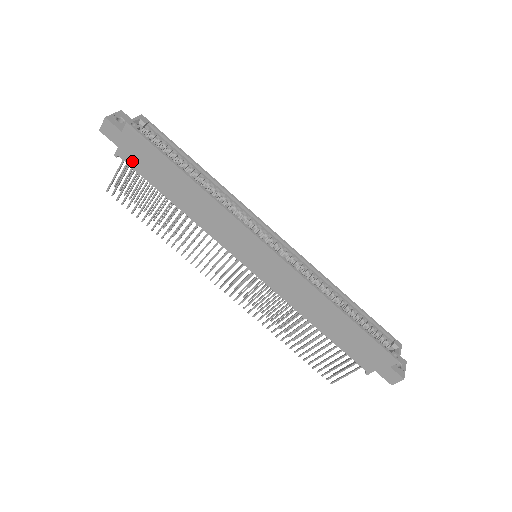
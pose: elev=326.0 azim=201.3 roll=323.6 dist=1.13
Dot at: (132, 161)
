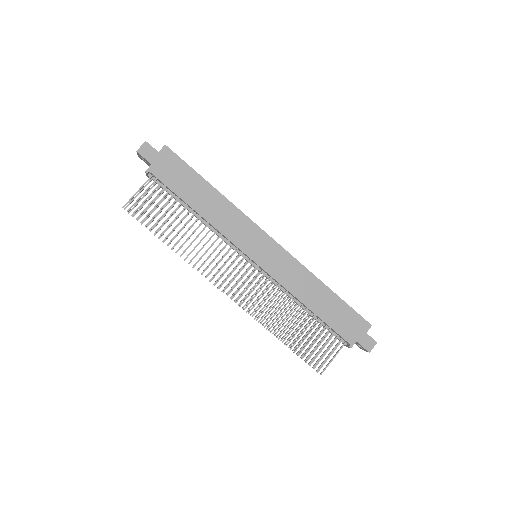
Dot at: (162, 175)
